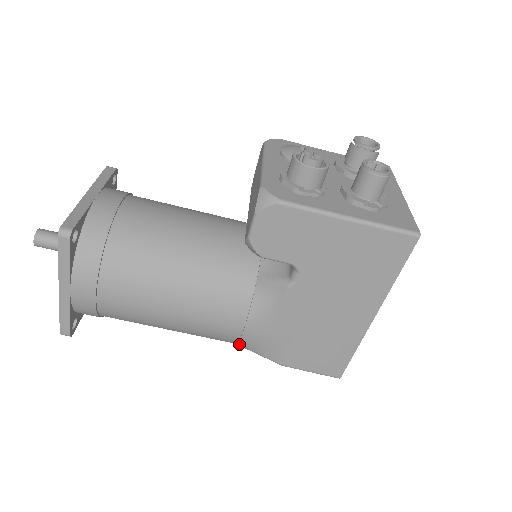
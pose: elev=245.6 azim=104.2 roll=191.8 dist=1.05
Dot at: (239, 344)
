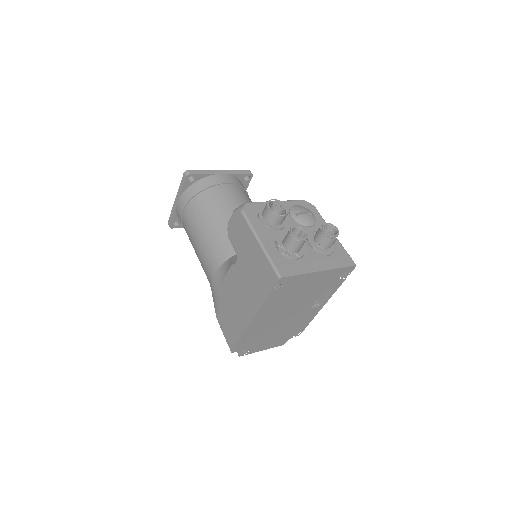
Dot at: occluded
